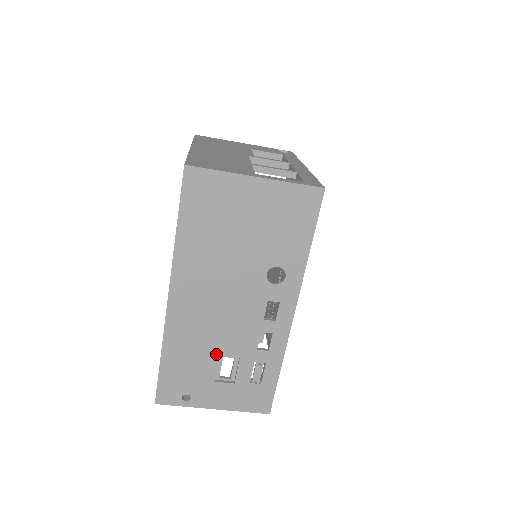
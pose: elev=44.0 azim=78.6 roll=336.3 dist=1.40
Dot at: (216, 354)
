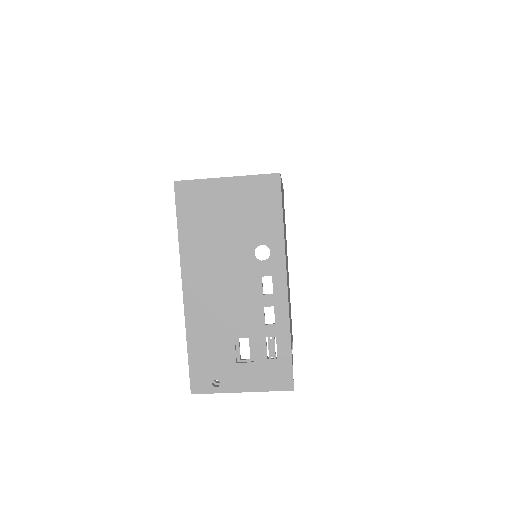
Dot at: (231, 335)
